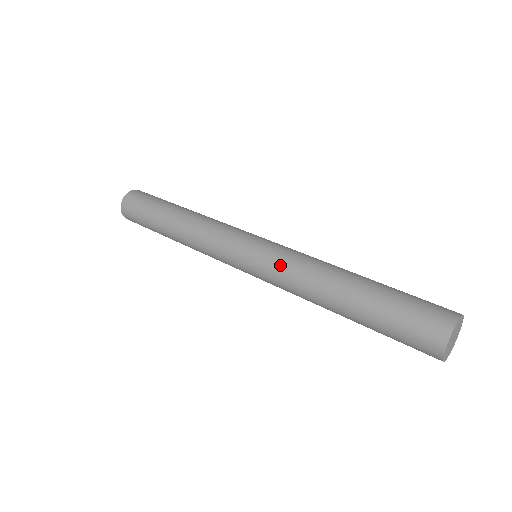
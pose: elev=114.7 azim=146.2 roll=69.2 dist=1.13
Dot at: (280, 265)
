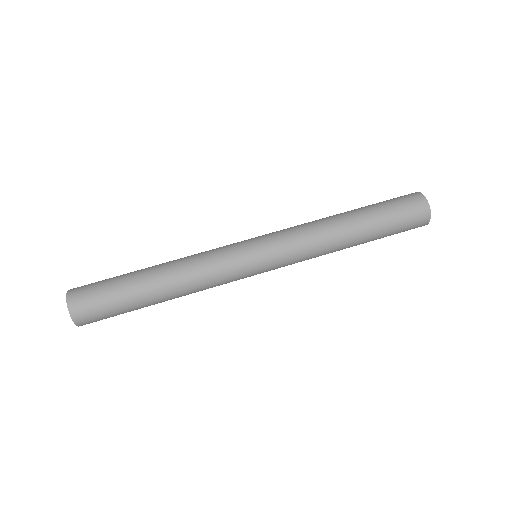
Dot at: (296, 248)
